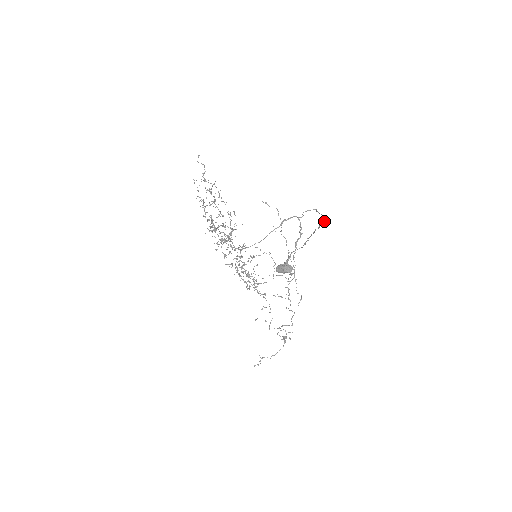
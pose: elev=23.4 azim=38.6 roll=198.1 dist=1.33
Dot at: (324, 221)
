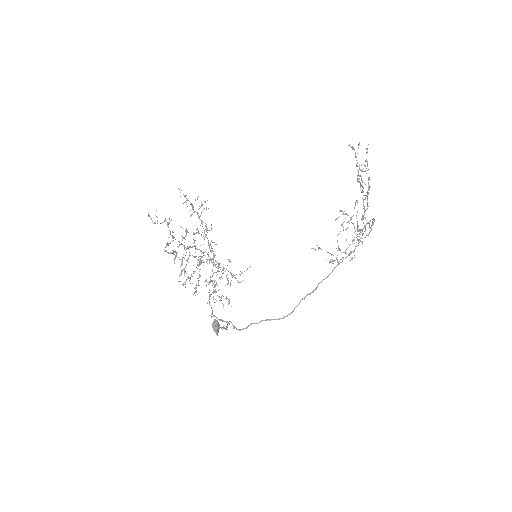
Dot at: (292, 311)
